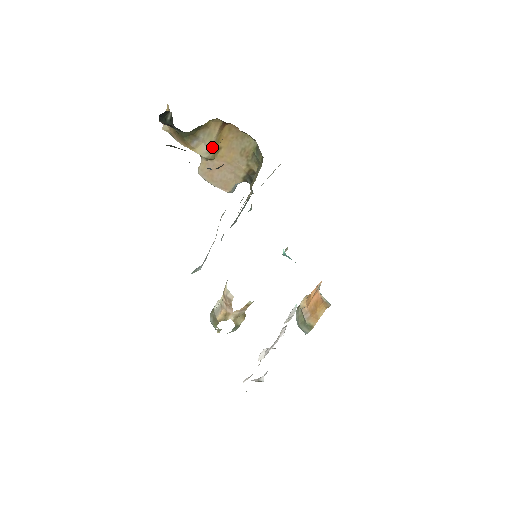
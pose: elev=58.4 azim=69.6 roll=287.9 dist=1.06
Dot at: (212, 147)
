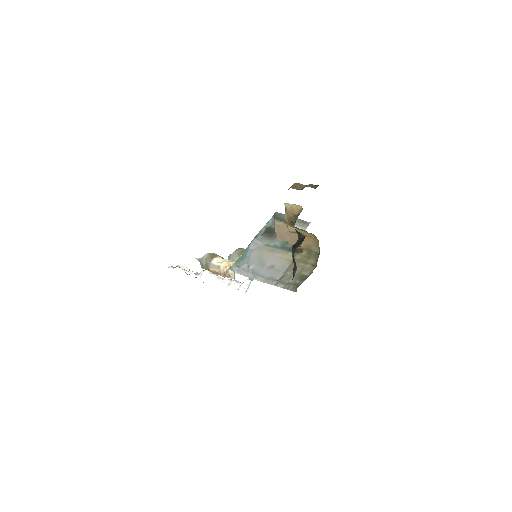
Dot at: occluded
